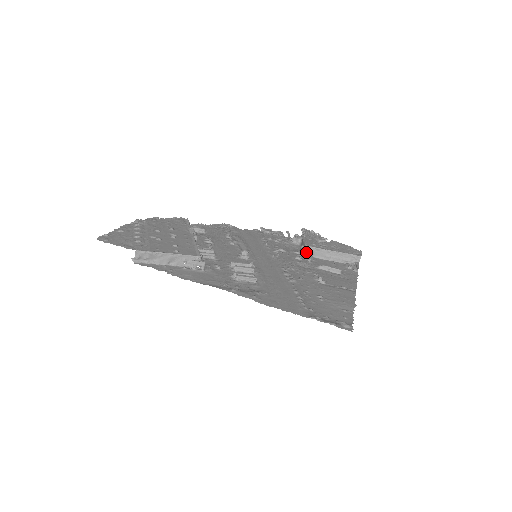
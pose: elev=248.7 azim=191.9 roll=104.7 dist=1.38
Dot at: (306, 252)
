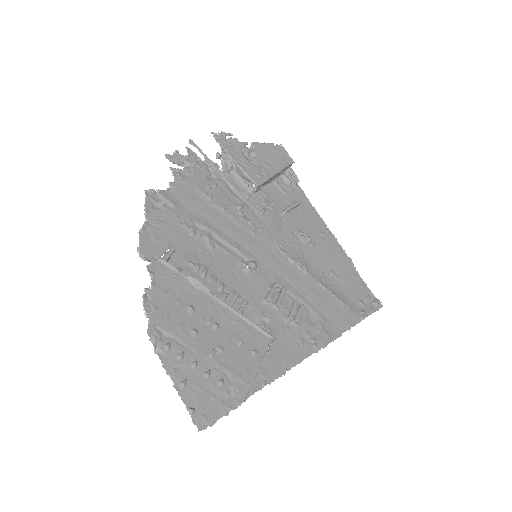
Dot at: (257, 191)
